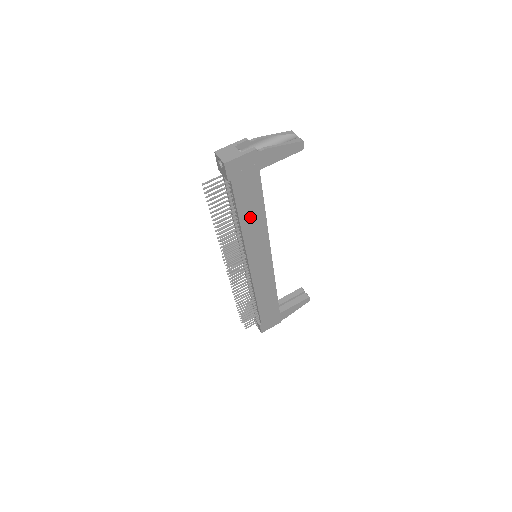
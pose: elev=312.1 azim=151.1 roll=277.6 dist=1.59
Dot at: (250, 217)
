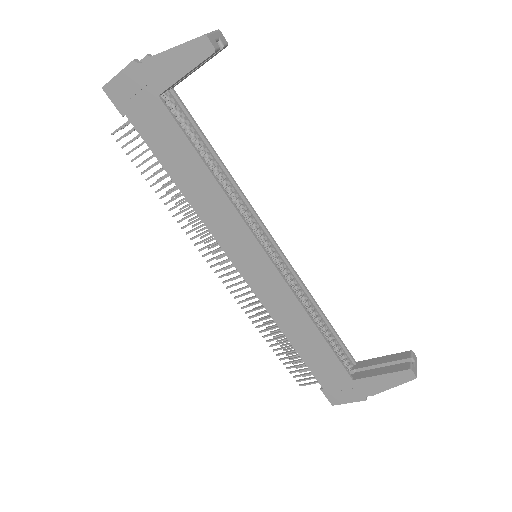
Dot at: (189, 178)
